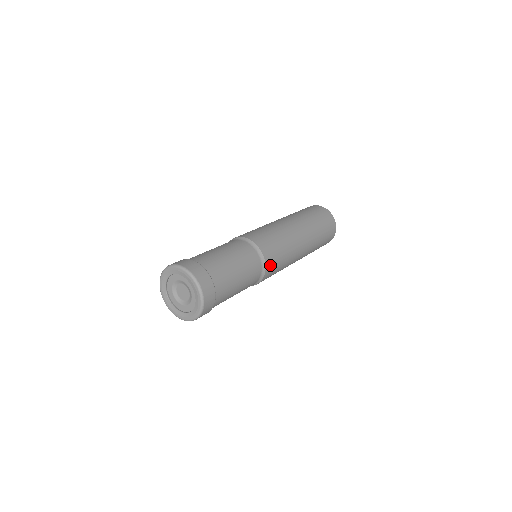
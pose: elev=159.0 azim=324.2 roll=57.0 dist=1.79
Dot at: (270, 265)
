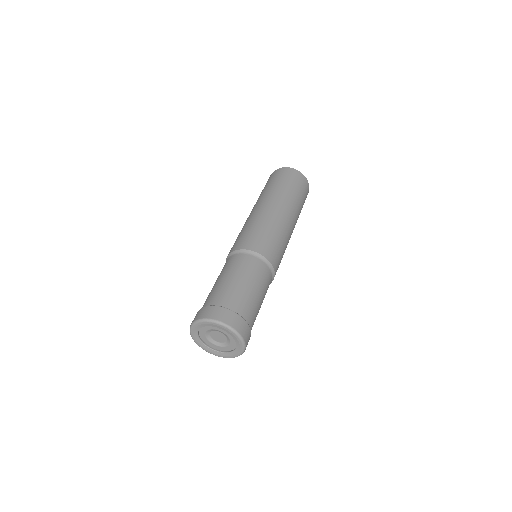
Dot at: occluded
